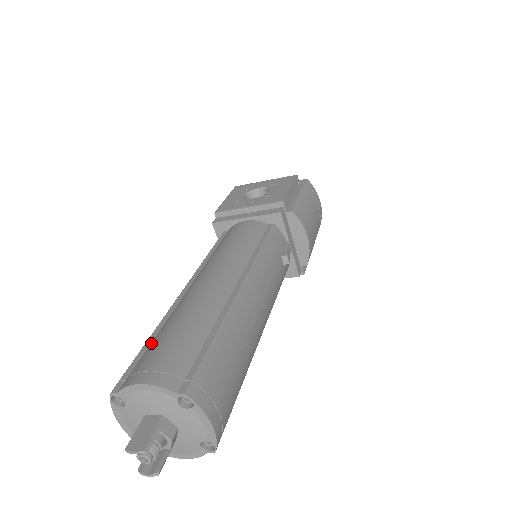
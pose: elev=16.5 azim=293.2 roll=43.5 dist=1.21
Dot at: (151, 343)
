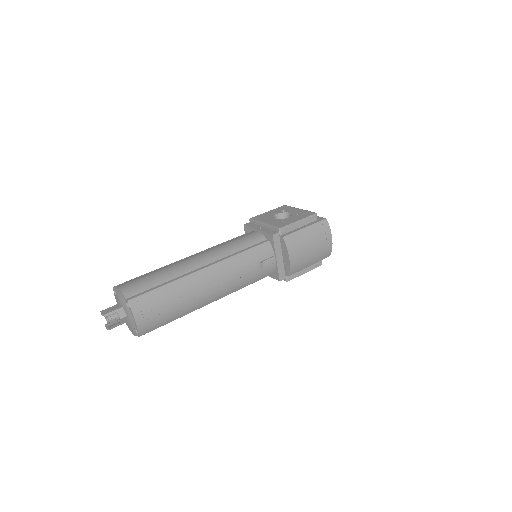
Dot at: occluded
